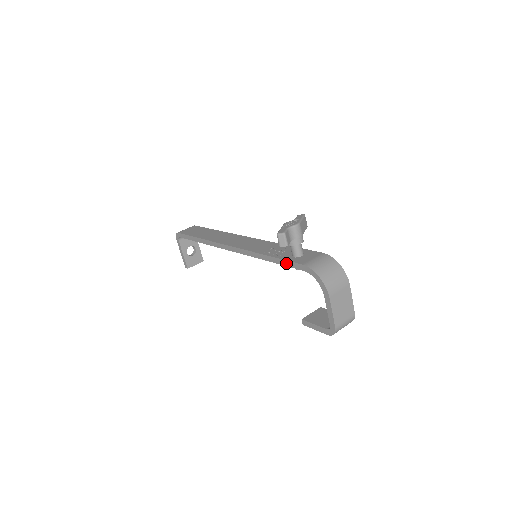
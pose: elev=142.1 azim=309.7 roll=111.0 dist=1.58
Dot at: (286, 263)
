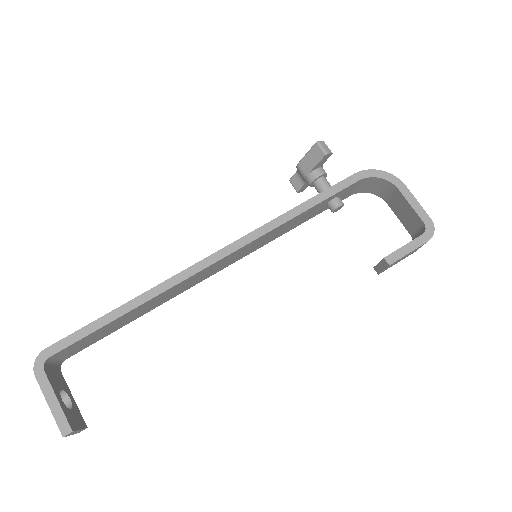
Dot at: (330, 191)
